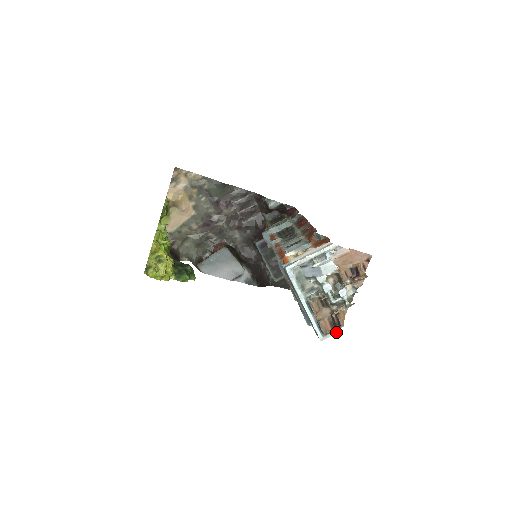
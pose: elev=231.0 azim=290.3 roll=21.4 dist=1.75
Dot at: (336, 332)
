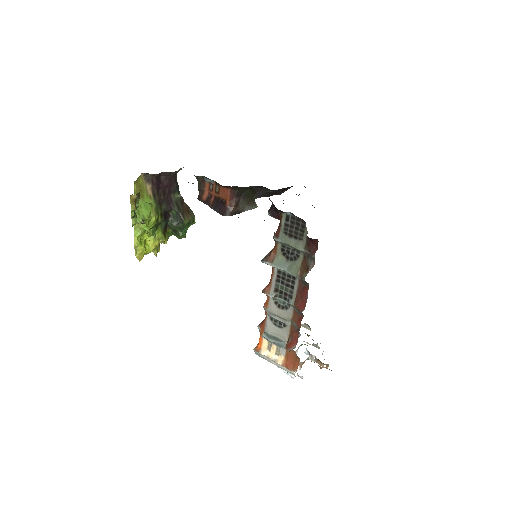
Dot at: occluded
